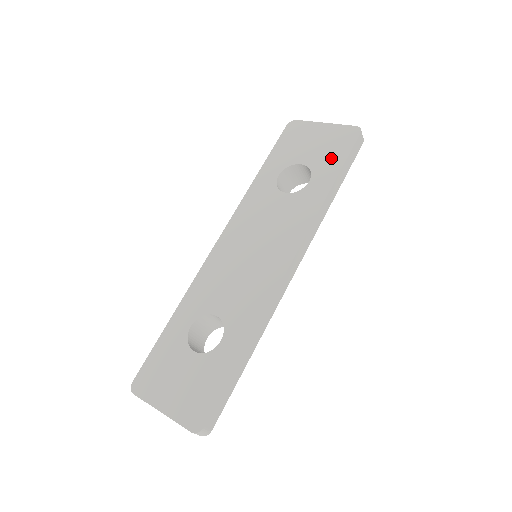
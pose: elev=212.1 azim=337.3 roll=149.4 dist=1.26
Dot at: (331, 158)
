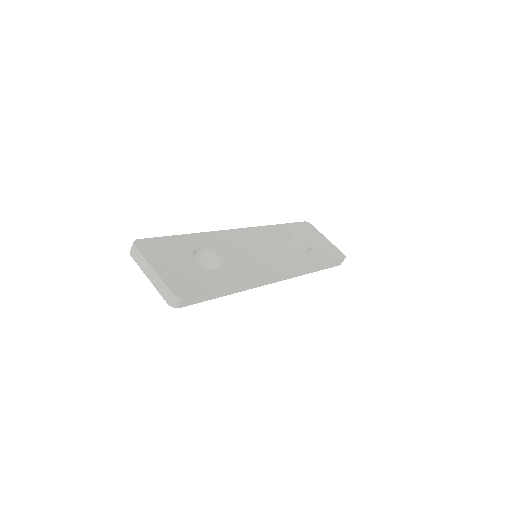
Dot at: (325, 254)
